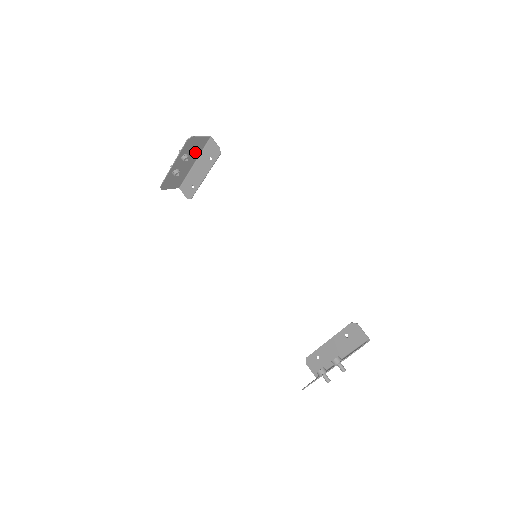
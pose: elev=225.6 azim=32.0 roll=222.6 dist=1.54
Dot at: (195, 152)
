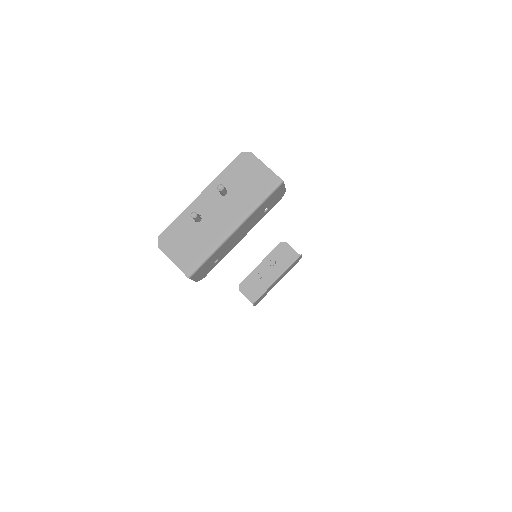
Dot at: (283, 266)
